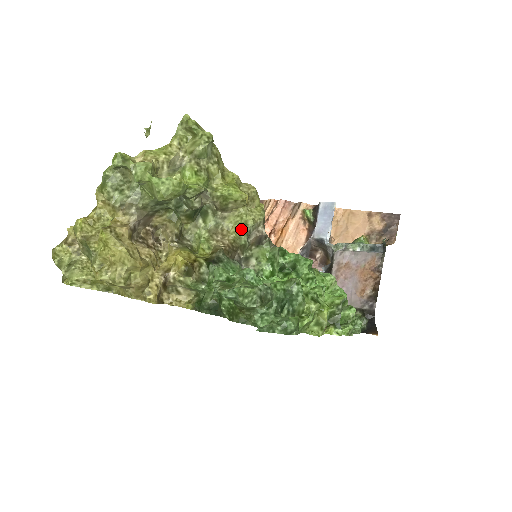
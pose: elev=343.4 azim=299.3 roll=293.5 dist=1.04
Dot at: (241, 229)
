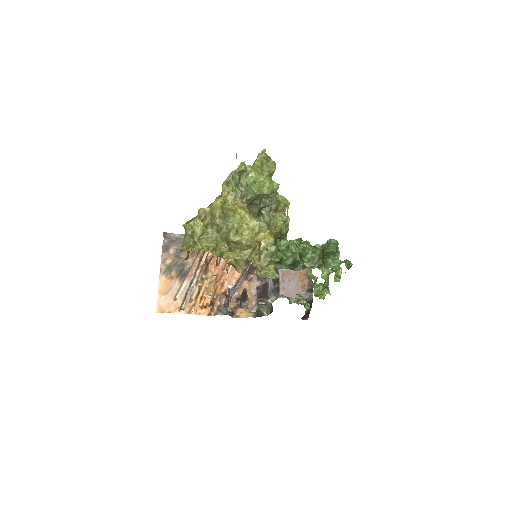
Dot at: (284, 224)
